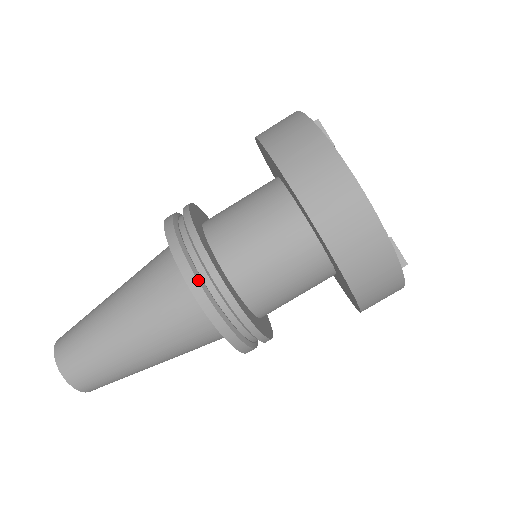
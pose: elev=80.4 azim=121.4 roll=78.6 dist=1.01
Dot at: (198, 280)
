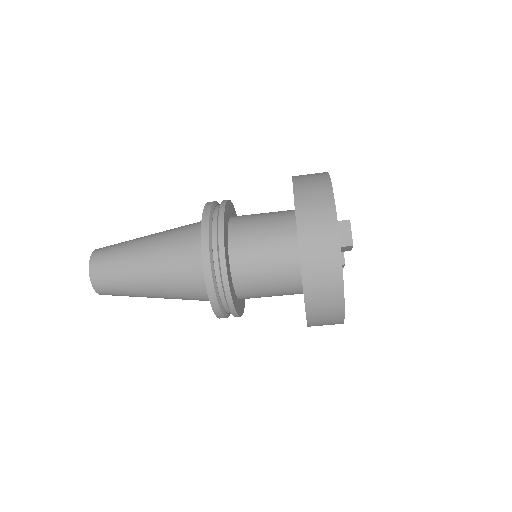
Dot at: (226, 317)
